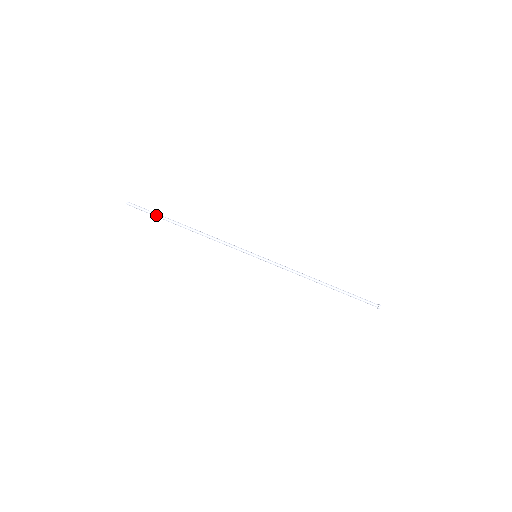
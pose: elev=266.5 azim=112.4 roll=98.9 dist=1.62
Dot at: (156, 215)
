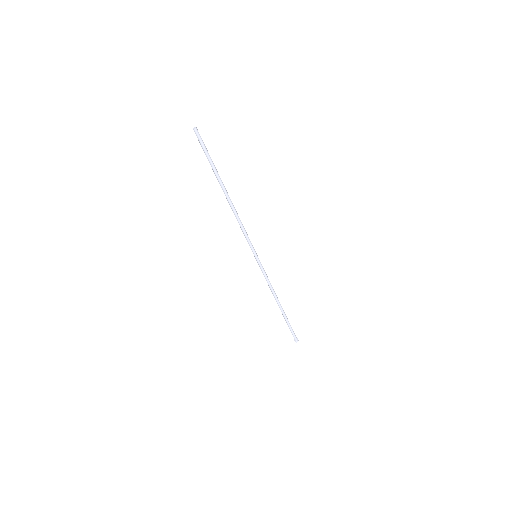
Dot at: (210, 163)
